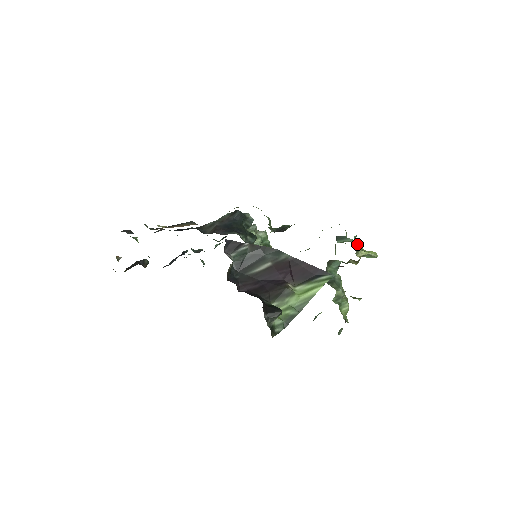
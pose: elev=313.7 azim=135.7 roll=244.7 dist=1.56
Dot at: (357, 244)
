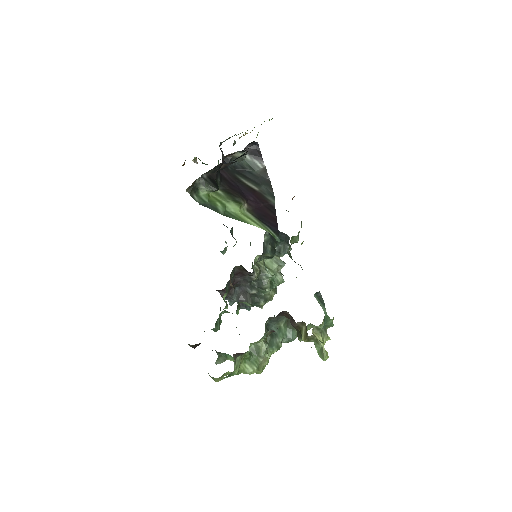
Dot at: (325, 331)
